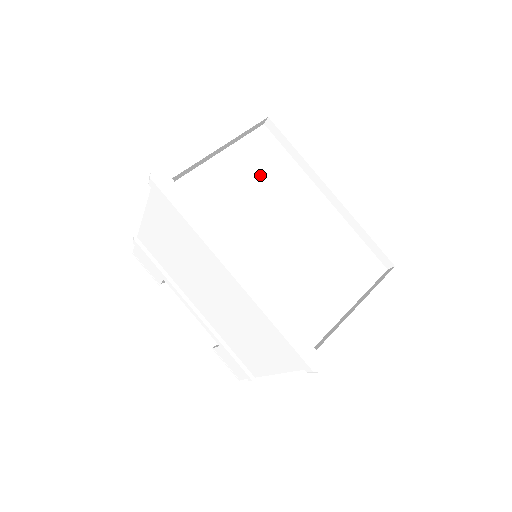
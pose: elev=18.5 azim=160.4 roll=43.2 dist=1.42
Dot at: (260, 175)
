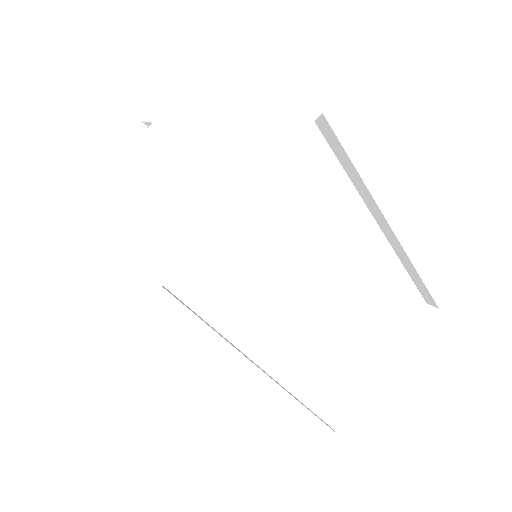
Dot at: (294, 217)
